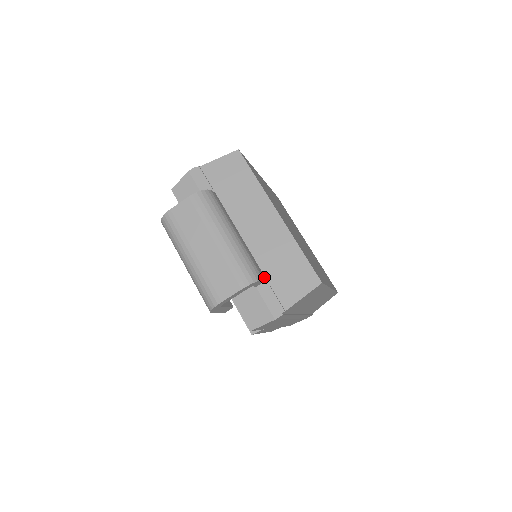
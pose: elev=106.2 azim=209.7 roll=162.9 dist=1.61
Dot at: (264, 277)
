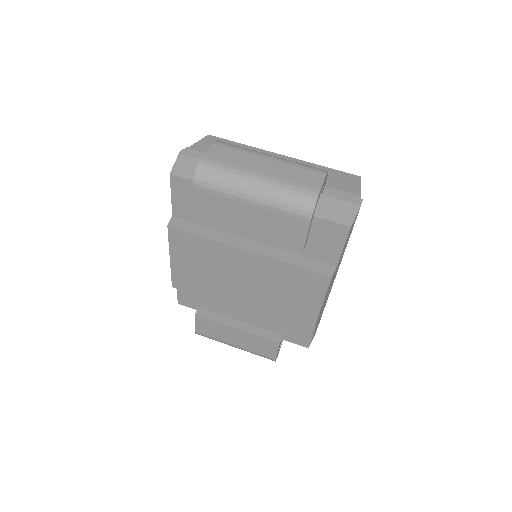
Dot at: occluded
